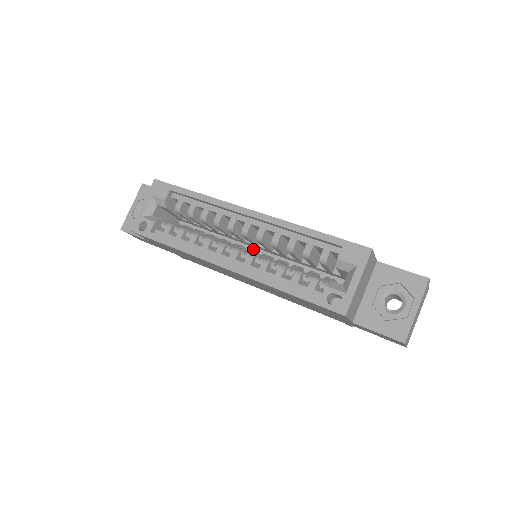
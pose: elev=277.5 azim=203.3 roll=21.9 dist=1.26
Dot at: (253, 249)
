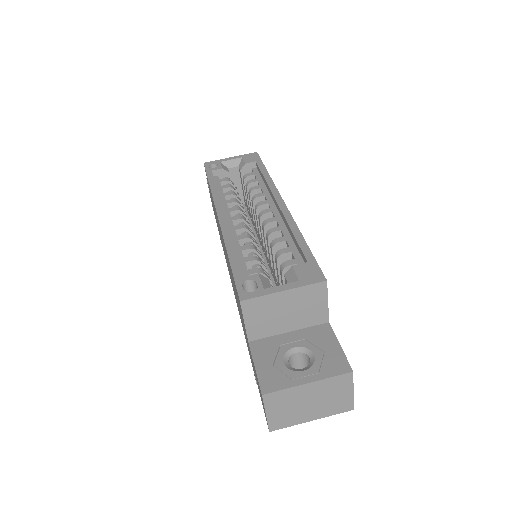
Dot at: (261, 251)
